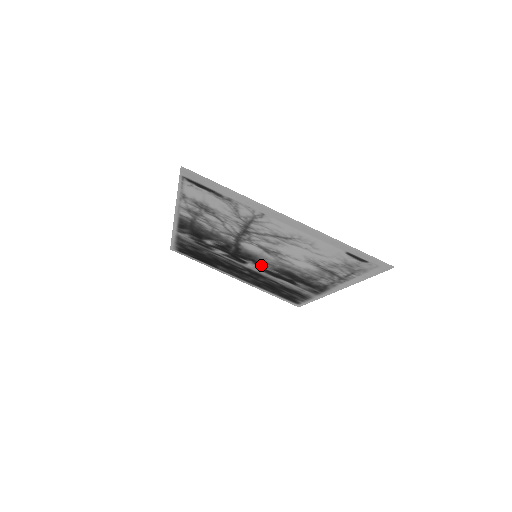
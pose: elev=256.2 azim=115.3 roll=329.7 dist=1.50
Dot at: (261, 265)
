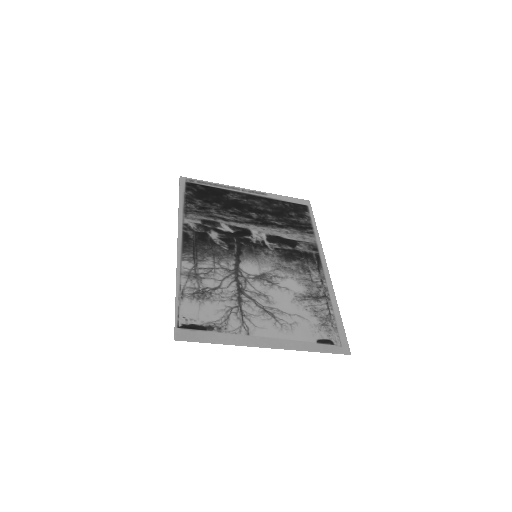
Dot at: (263, 245)
